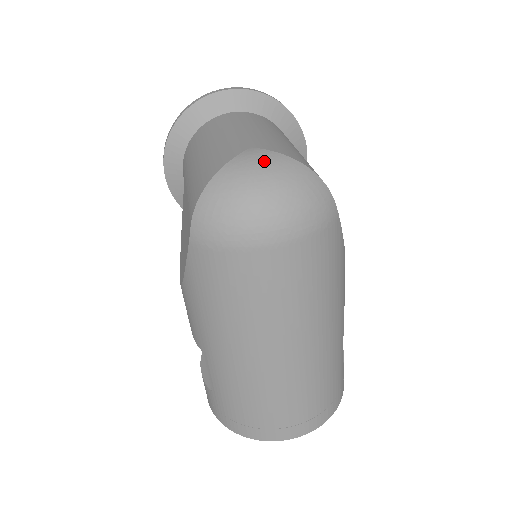
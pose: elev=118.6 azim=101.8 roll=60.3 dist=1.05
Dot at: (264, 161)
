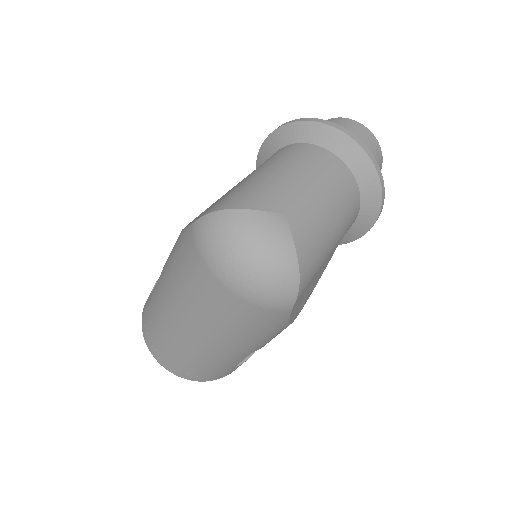
Dot at: (275, 236)
